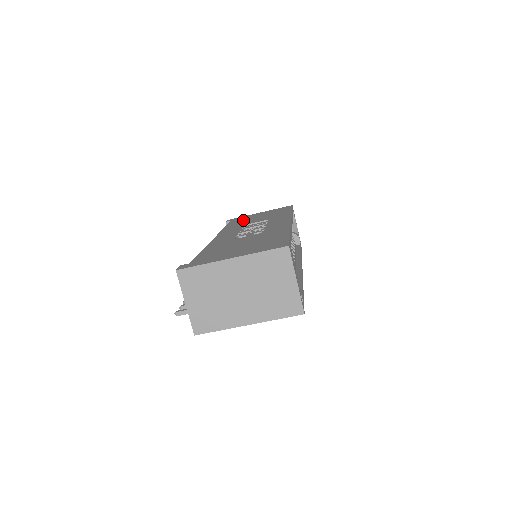
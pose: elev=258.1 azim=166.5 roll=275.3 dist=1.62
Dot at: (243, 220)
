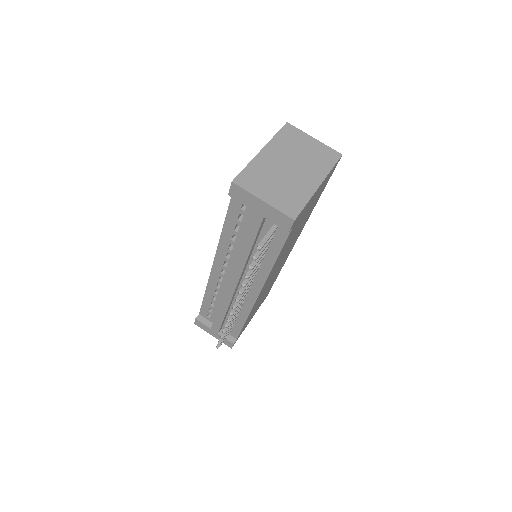
Dot at: occluded
